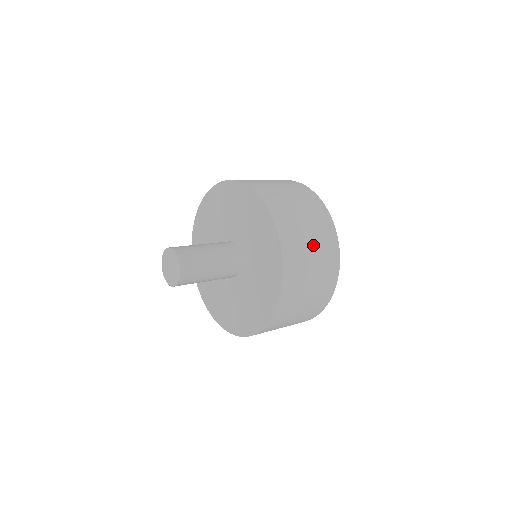
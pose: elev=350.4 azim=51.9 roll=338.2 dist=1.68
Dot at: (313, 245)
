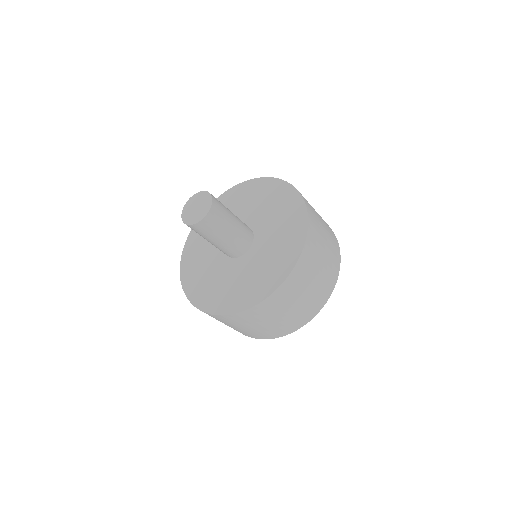
Dot at: (308, 292)
